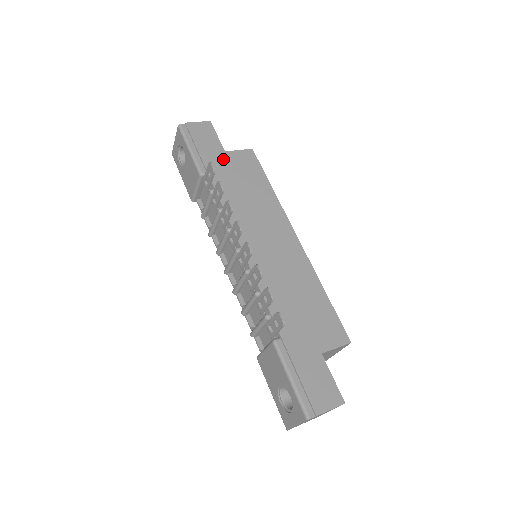
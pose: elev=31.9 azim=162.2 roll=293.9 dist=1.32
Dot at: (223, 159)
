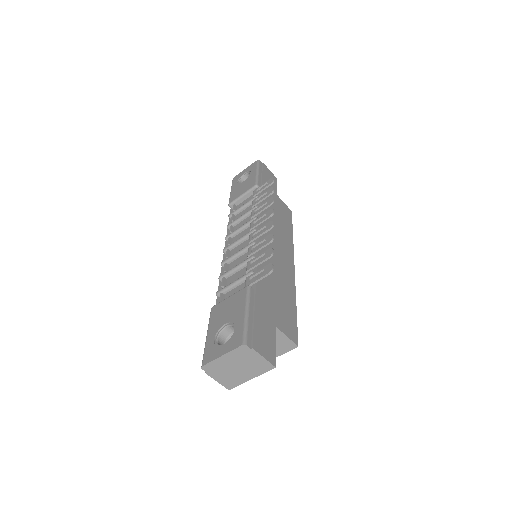
Dot at: (273, 195)
